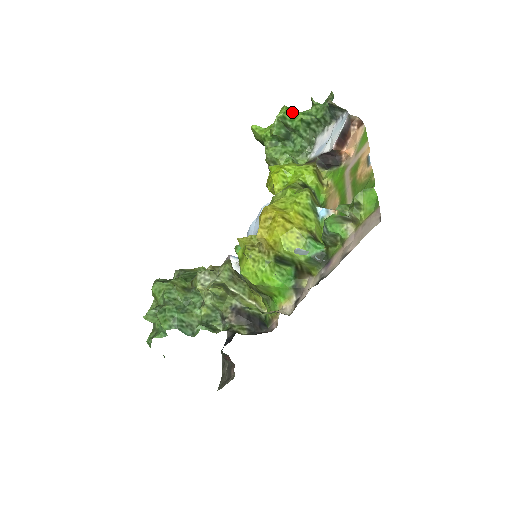
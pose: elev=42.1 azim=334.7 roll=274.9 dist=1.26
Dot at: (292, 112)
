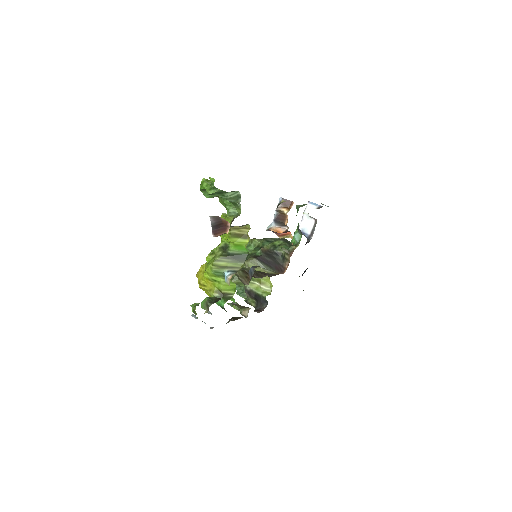
Dot at: (204, 188)
